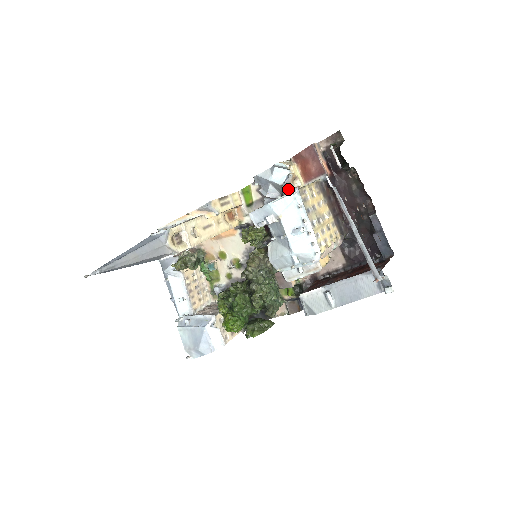
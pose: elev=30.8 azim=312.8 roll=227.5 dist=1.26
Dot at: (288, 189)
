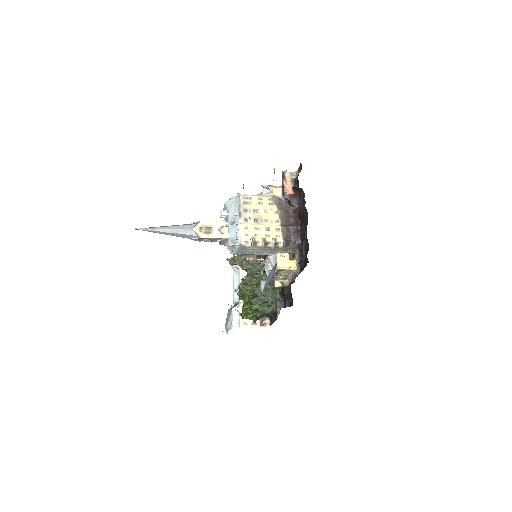
Dot at: occluded
